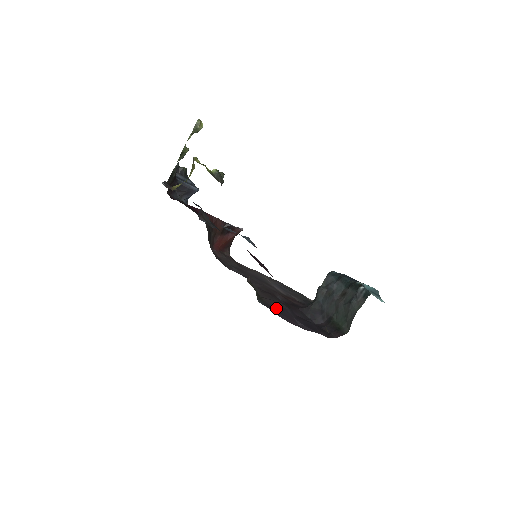
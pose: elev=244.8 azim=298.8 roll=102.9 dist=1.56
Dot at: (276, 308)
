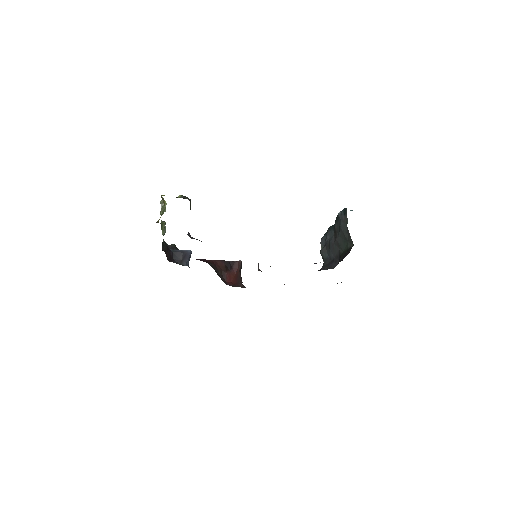
Dot at: occluded
